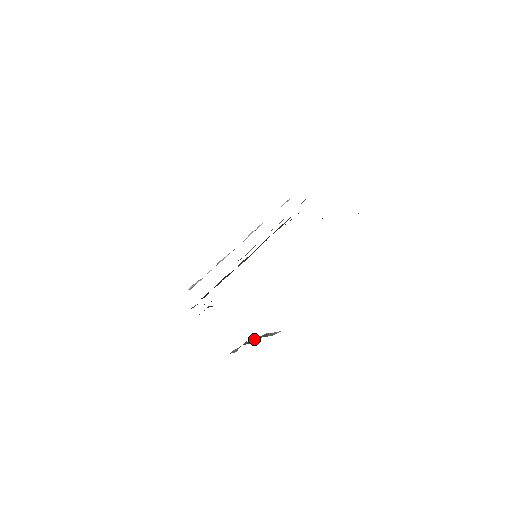
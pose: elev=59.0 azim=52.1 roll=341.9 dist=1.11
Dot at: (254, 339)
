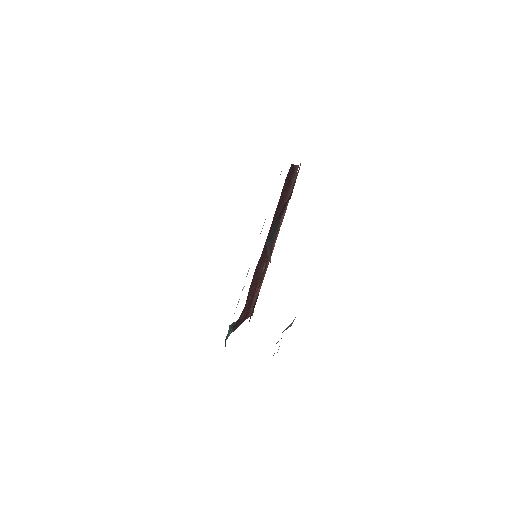
Dot at: occluded
